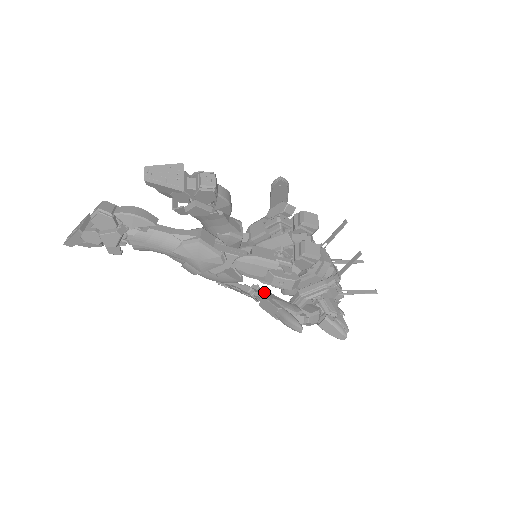
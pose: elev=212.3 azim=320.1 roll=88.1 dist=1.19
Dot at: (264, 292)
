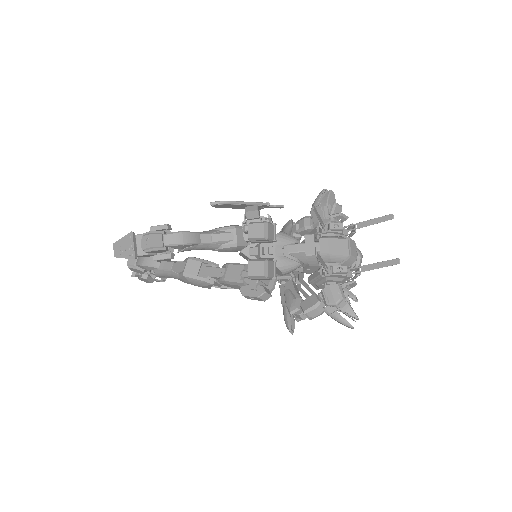
Dot at: (291, 276)
